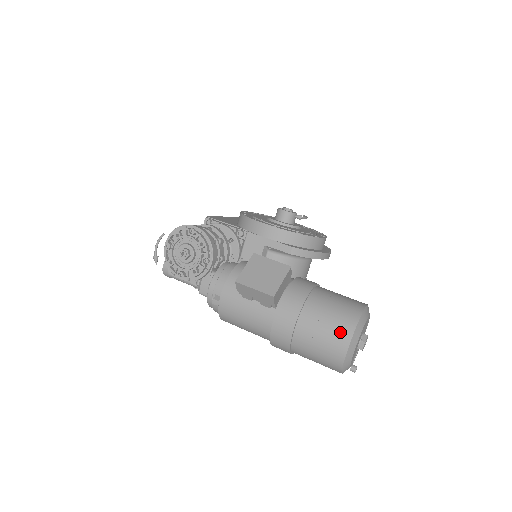
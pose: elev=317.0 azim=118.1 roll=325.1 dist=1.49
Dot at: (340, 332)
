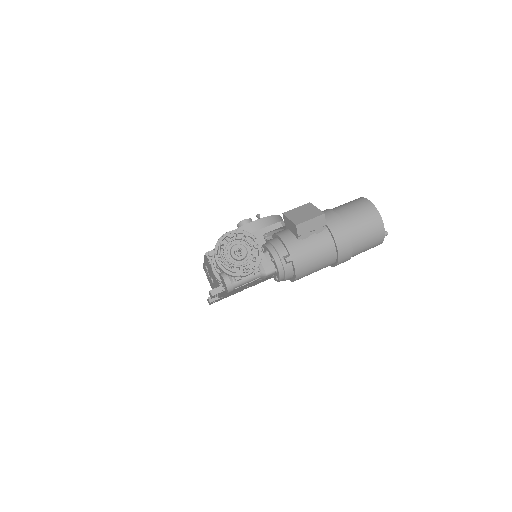
Dot at: (368, 209)
